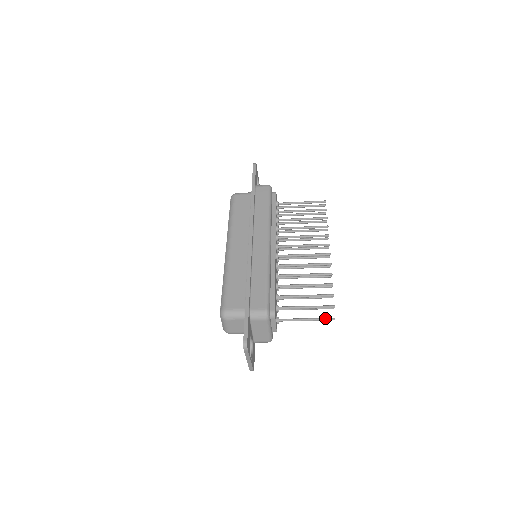
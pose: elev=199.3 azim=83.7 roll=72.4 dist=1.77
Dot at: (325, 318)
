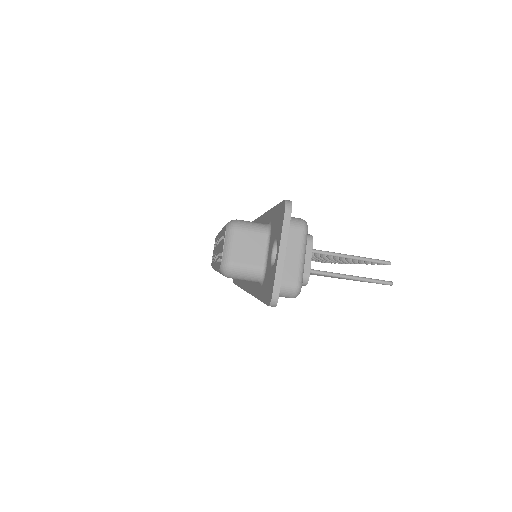
Dot at: (378, 279)
